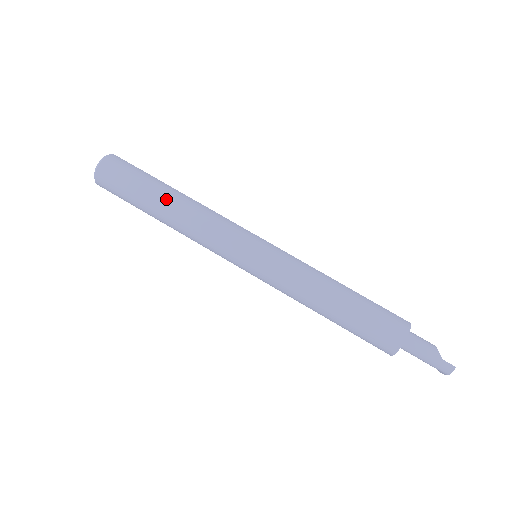
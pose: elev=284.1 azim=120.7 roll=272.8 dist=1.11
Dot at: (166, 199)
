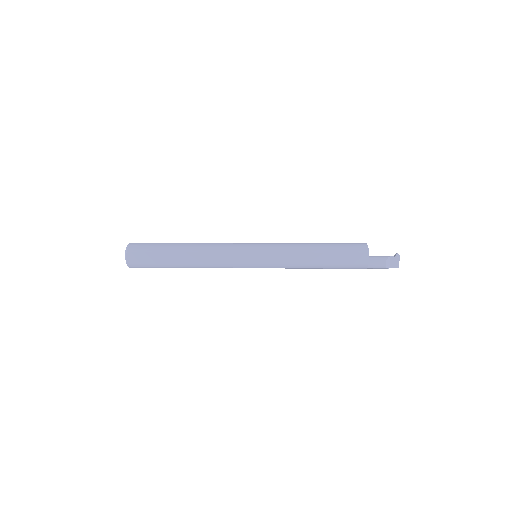
Dot at: occluded
